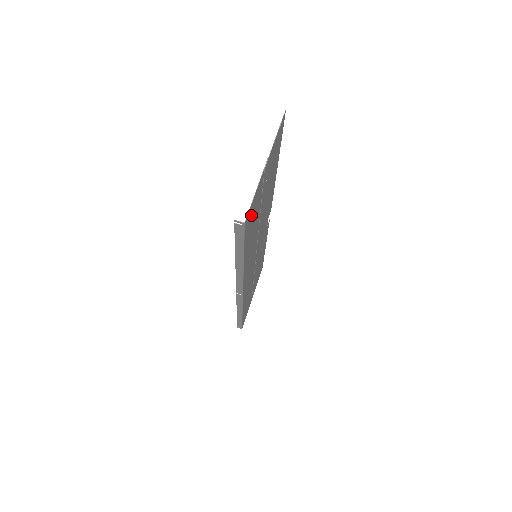
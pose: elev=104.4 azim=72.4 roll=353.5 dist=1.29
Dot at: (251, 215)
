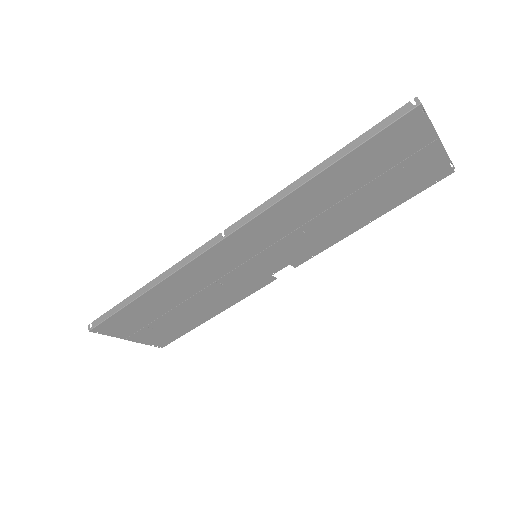
Dot at: (402, 134)
